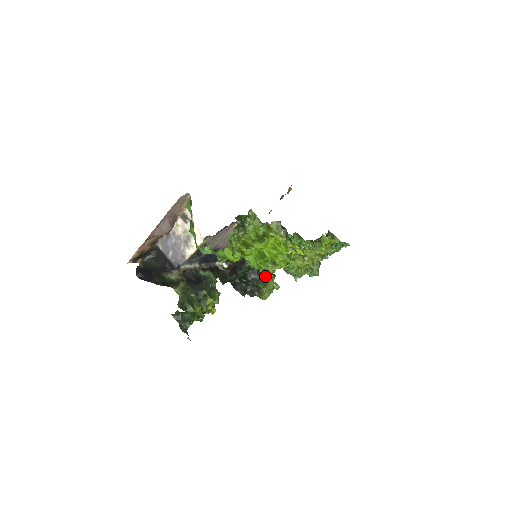
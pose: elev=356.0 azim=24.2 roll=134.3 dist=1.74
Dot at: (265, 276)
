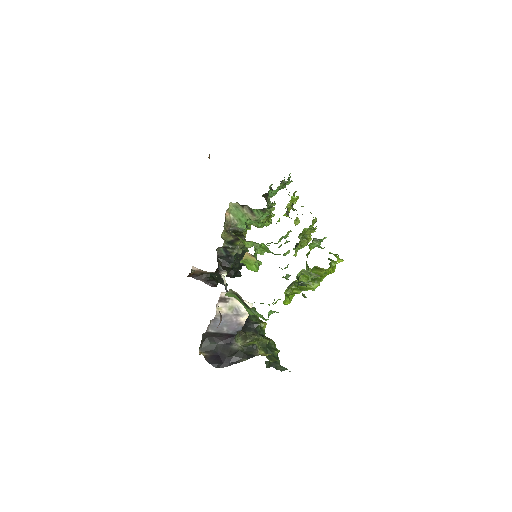
Dot at: occluded
